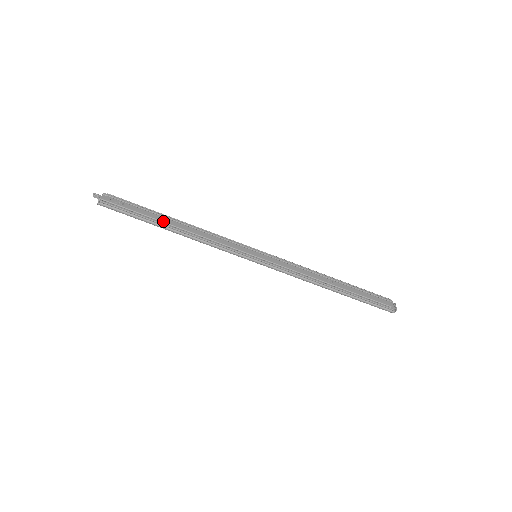
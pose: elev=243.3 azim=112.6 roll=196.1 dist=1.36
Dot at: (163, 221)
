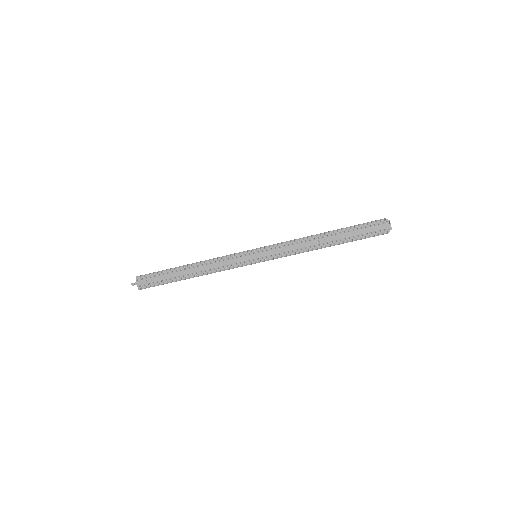
Dot at: (181, 275)
